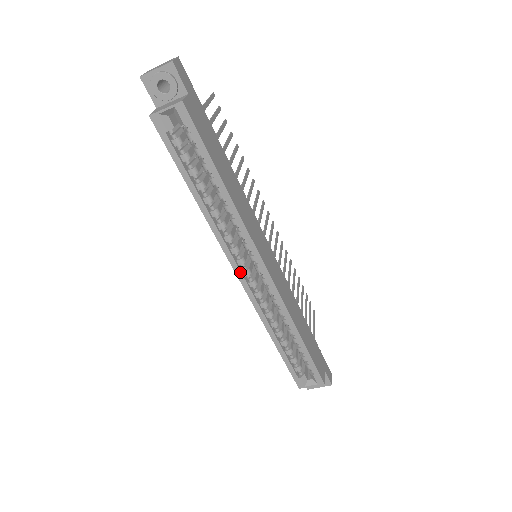
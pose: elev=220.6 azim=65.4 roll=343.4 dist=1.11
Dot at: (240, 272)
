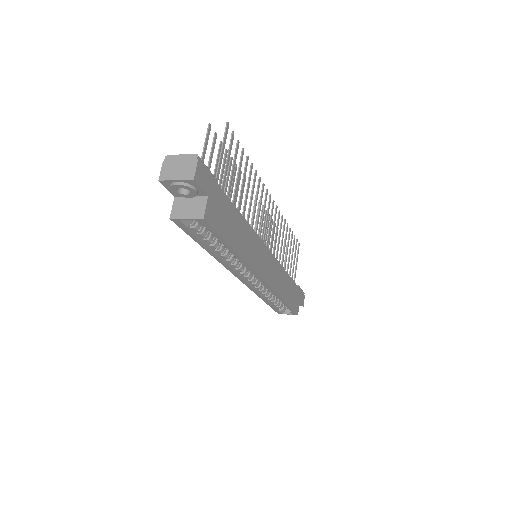
Dot at: (242, 279)
